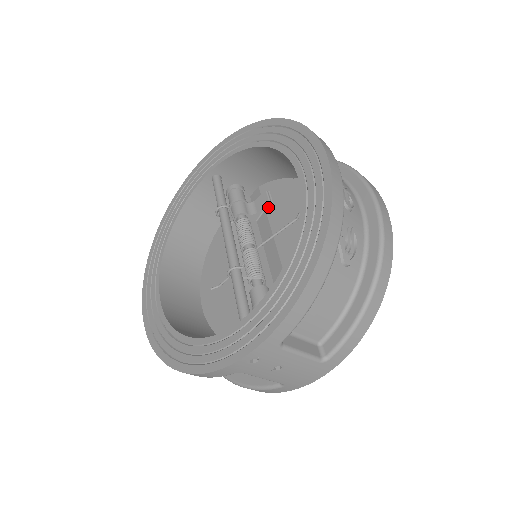
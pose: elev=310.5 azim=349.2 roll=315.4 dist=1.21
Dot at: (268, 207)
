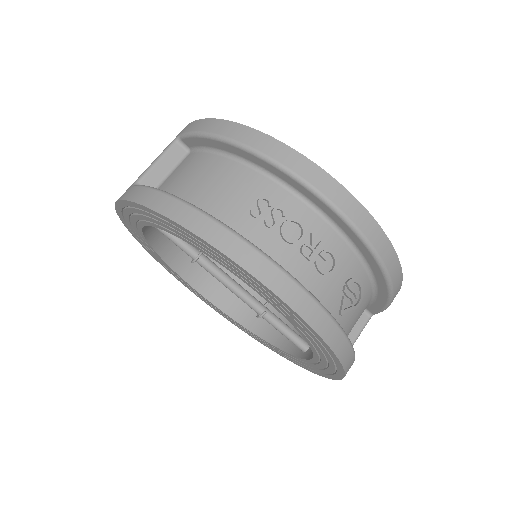
Dot at: occluded
